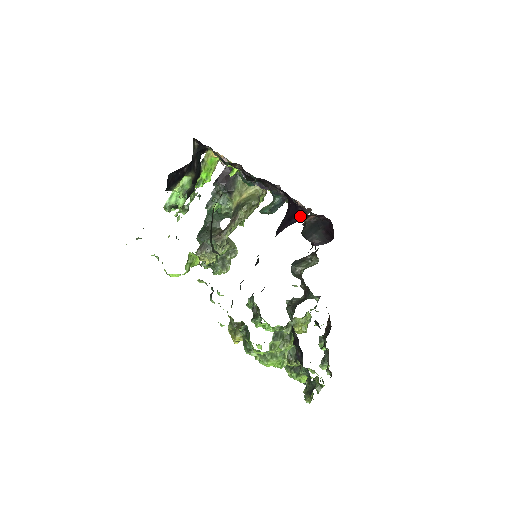
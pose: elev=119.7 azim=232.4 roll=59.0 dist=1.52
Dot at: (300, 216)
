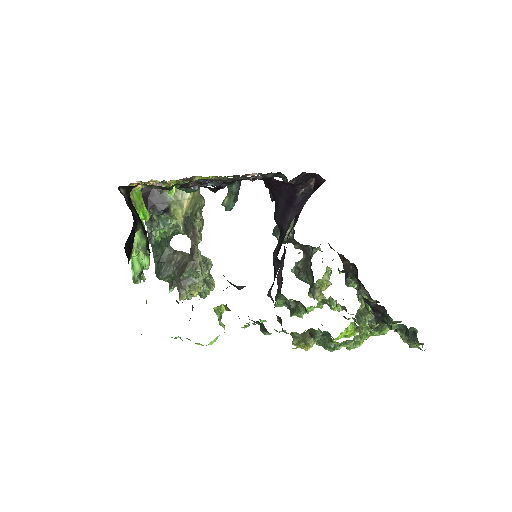
Dot at: (304, 192)
